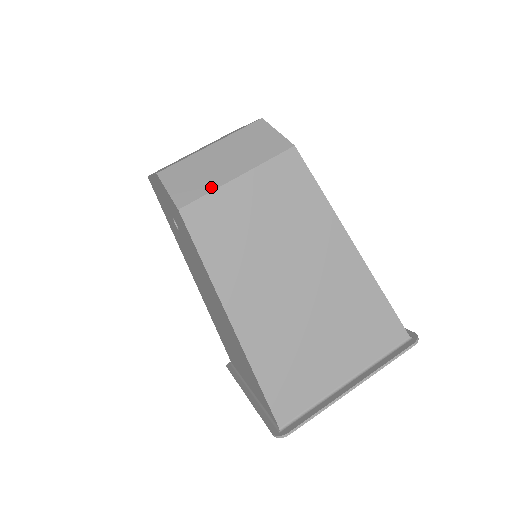
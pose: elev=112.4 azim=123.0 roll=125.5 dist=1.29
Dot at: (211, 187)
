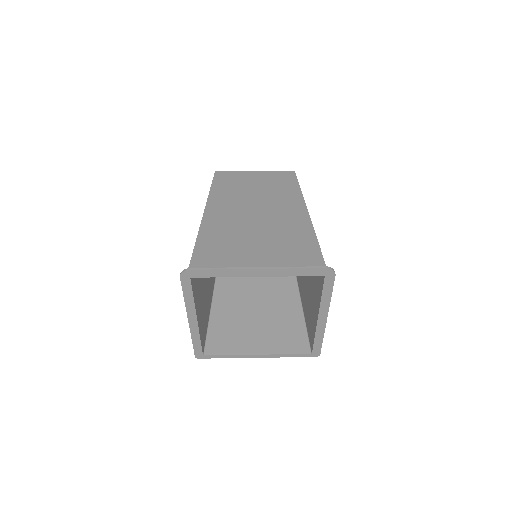
Dot at: (238, 172)
